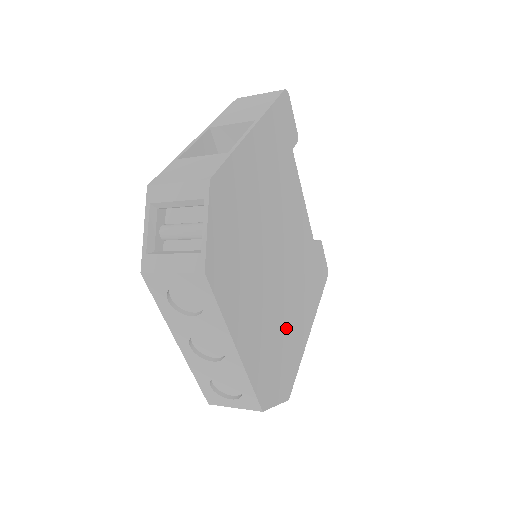
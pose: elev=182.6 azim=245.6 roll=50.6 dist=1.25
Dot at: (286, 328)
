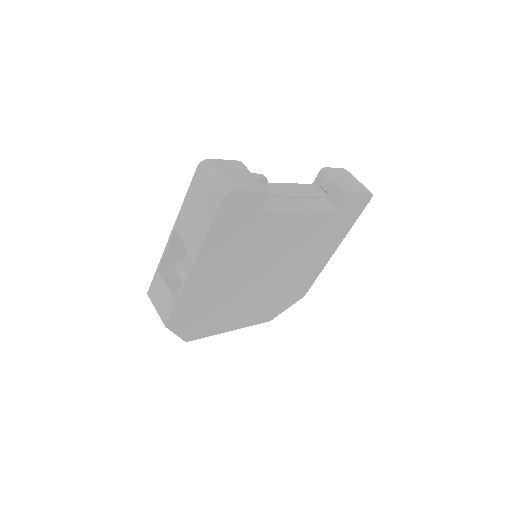
Dot at: (289, 283)
